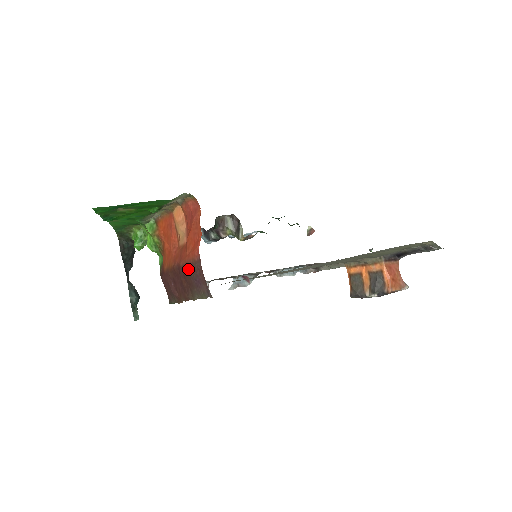
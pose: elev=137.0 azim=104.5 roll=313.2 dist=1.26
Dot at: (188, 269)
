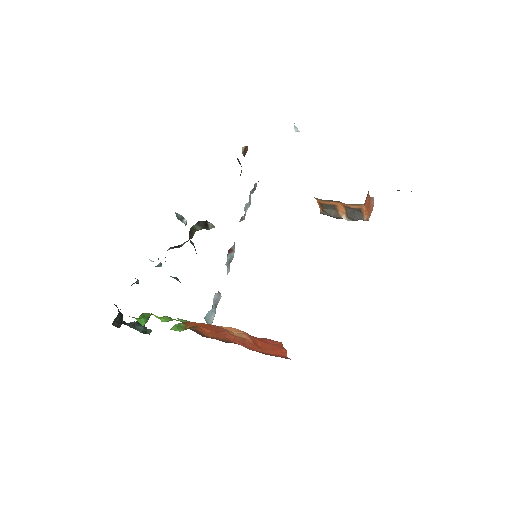
Dot at: occluded
